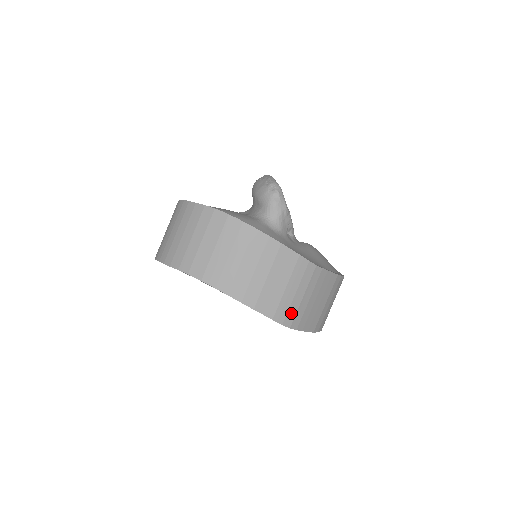
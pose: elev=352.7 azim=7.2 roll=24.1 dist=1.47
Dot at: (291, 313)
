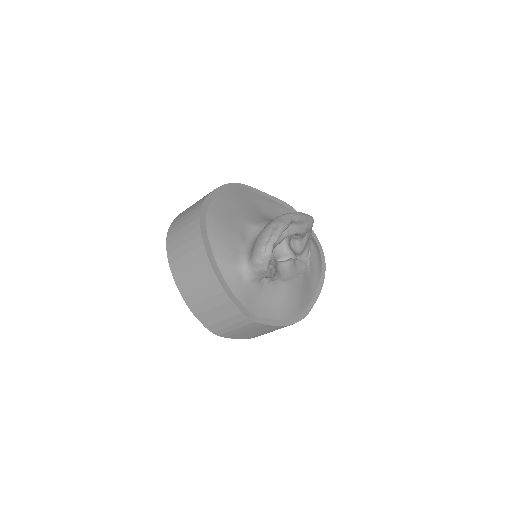
Dot at: (222, 331)
